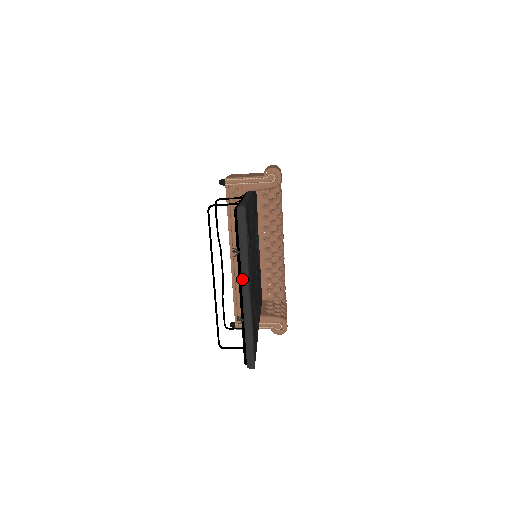
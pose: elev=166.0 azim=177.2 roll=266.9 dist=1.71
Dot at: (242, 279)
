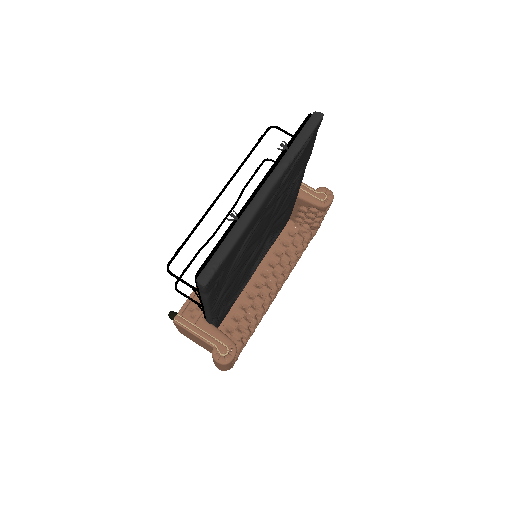
Dot at: (270, 176)
